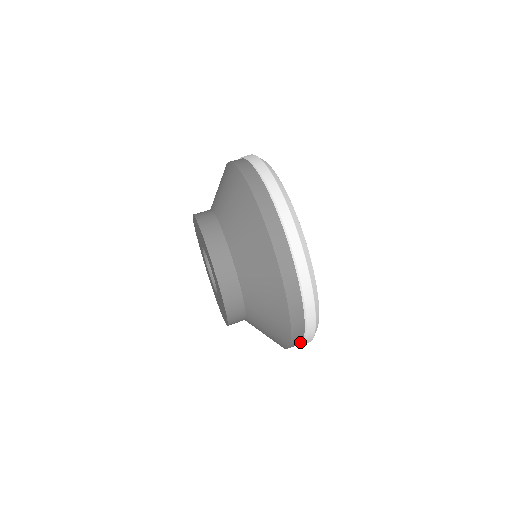
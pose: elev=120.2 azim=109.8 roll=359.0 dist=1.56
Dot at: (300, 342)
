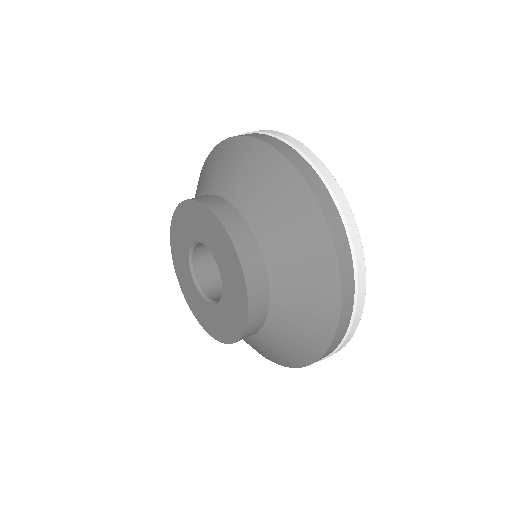
Dot at: (350, 311)
